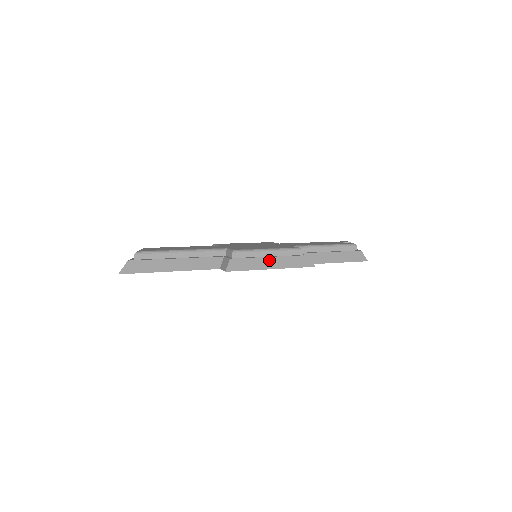
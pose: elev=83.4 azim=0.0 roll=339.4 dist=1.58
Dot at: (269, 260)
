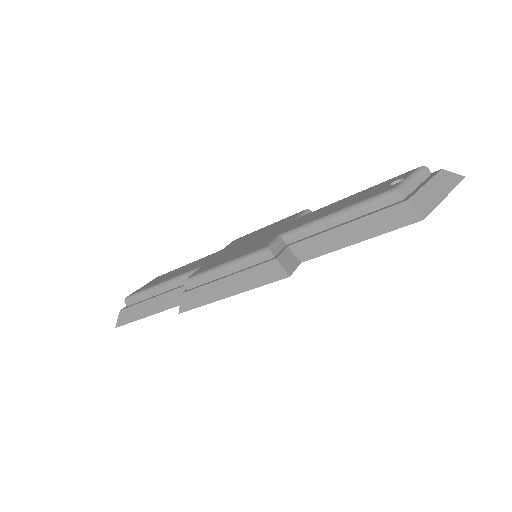
Dot at: (225, 283)
